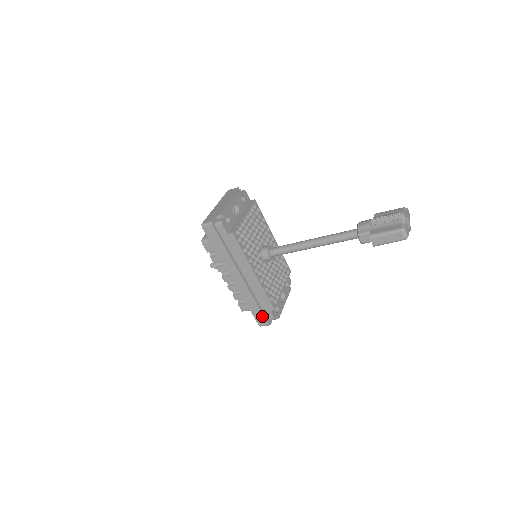
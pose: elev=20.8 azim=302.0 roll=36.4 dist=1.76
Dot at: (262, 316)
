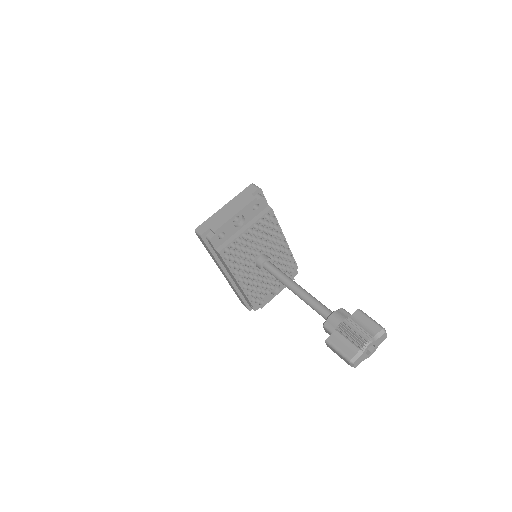
Dot at: (244, 303)
